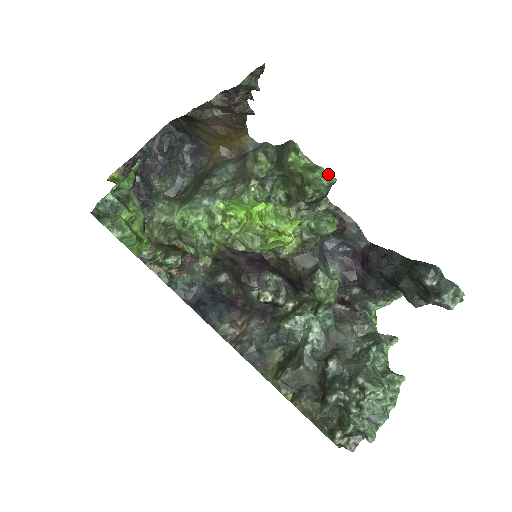
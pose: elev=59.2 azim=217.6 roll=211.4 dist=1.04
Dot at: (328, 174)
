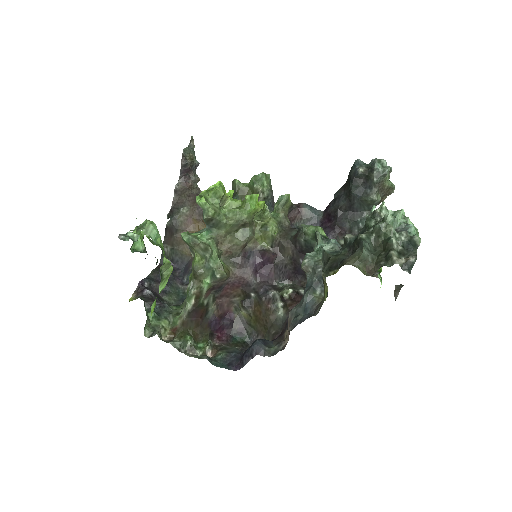
Dot at: occluded
